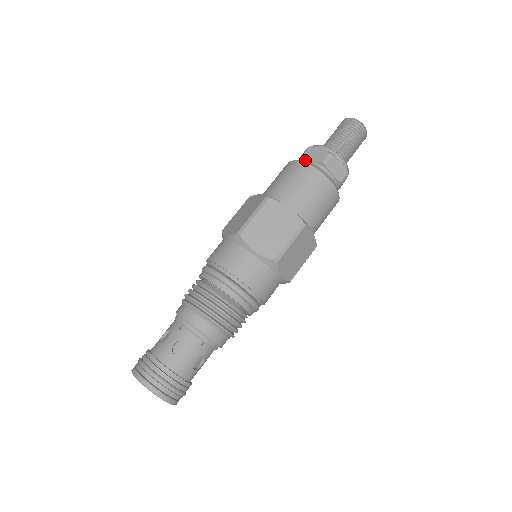
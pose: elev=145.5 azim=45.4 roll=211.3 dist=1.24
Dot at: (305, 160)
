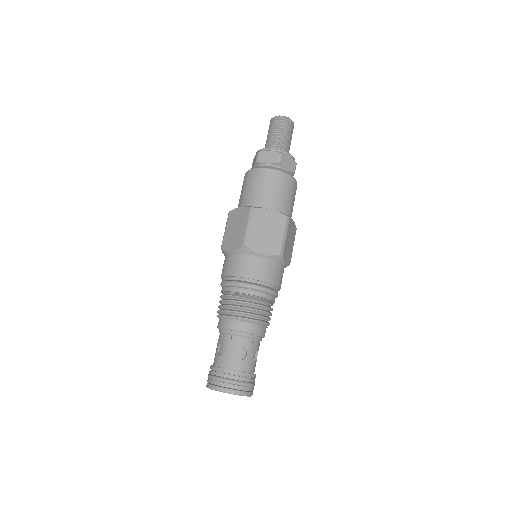
Dot at: (261, 165)
